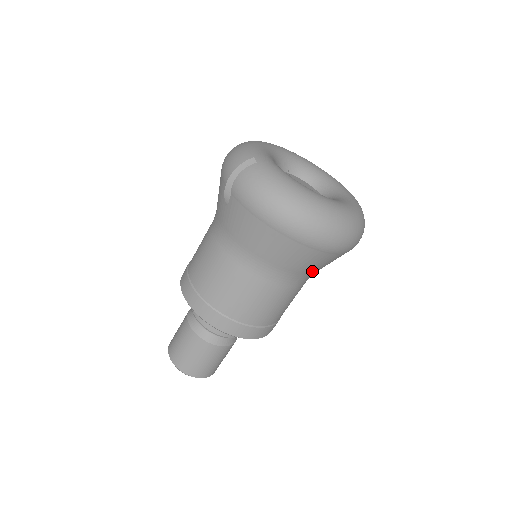
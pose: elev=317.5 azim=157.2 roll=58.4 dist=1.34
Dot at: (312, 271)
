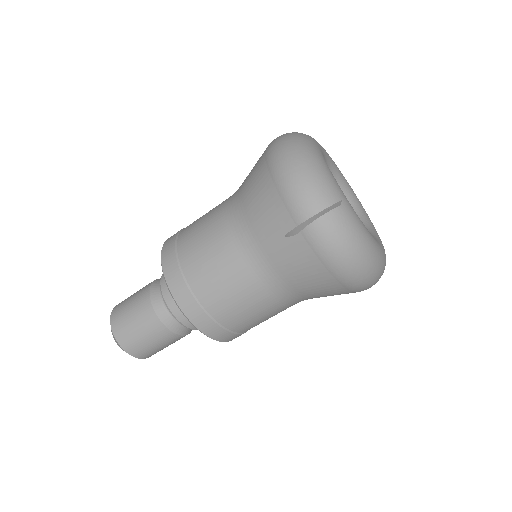
Dot at: occluded
